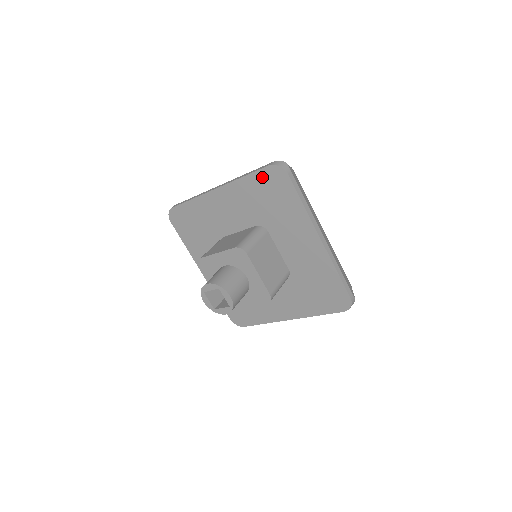
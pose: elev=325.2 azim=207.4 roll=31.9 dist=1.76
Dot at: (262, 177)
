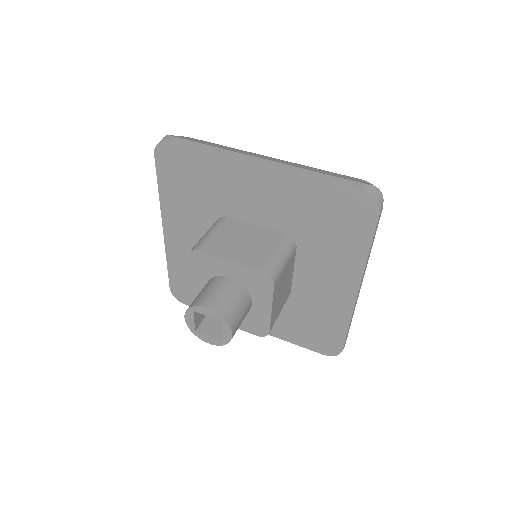
Dot at: (164, 172)
